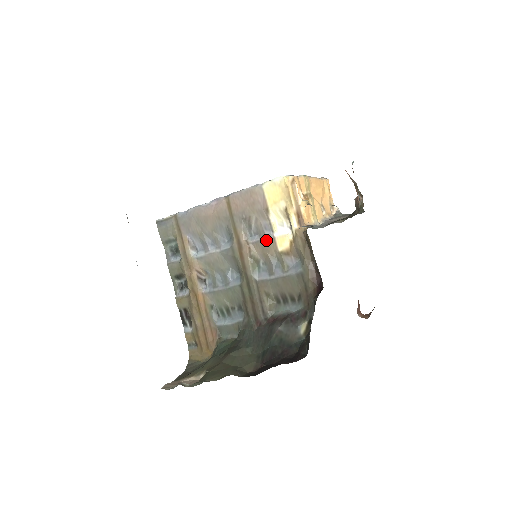
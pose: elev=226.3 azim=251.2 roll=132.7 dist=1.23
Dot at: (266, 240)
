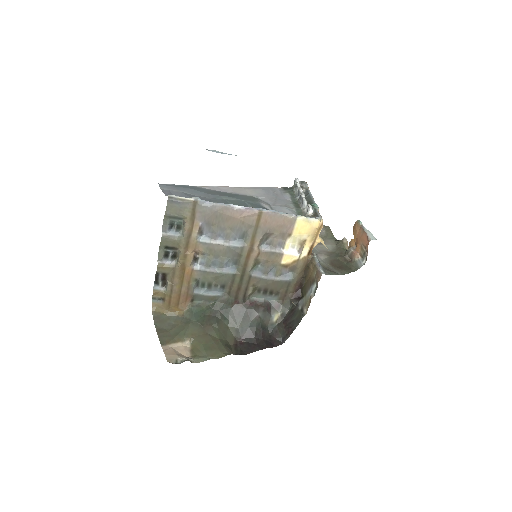
Dot at: (276, 253)
